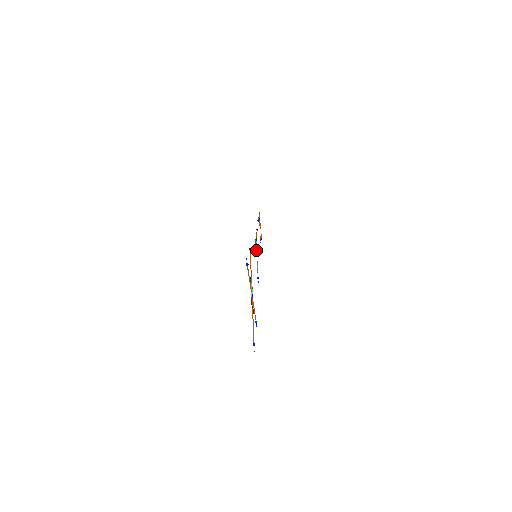
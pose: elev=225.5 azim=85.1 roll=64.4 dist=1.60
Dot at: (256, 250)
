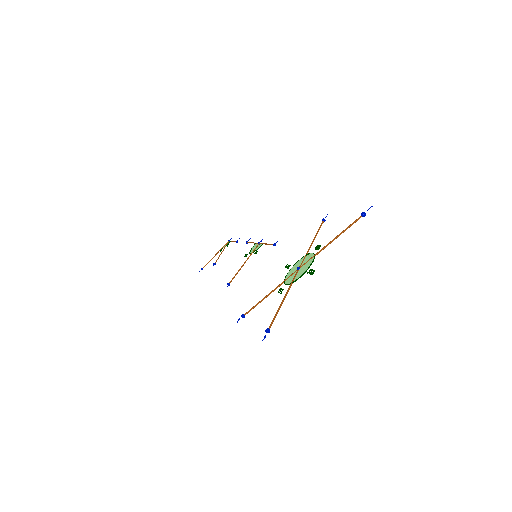
Dot at: (251, 253)
